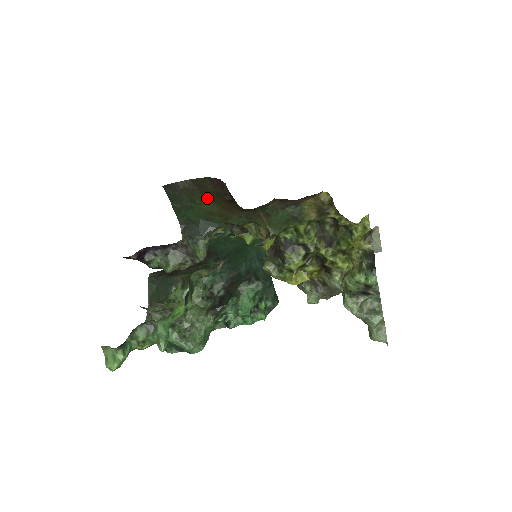
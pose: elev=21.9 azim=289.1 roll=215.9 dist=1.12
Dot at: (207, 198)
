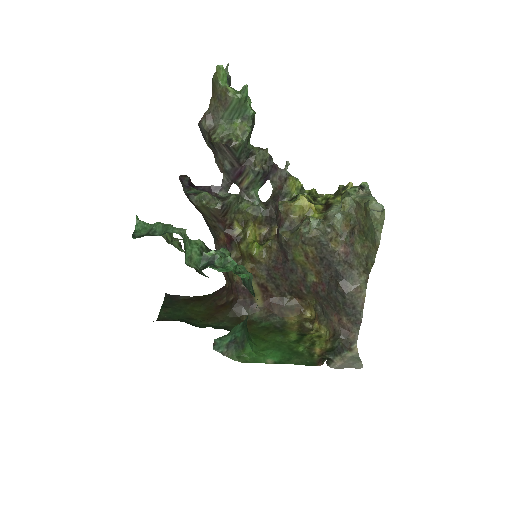
Dot at: (199, 306)
